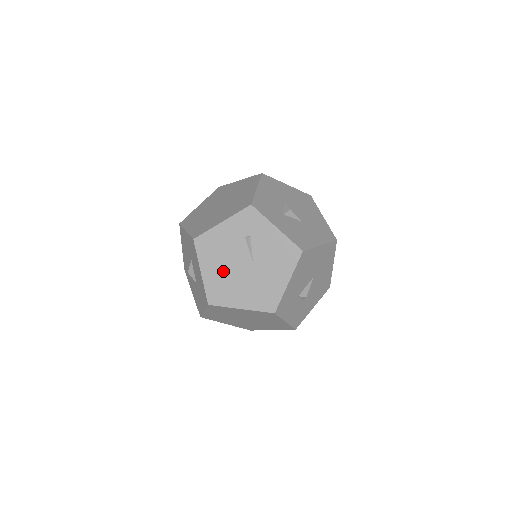
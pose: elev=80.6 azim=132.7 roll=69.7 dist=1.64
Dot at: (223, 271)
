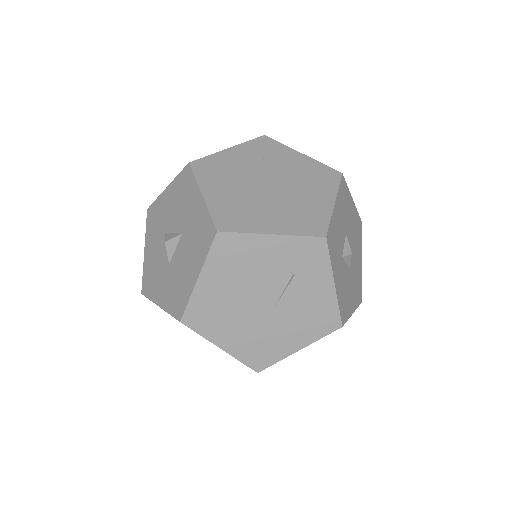
Dot at: (229, 294)
